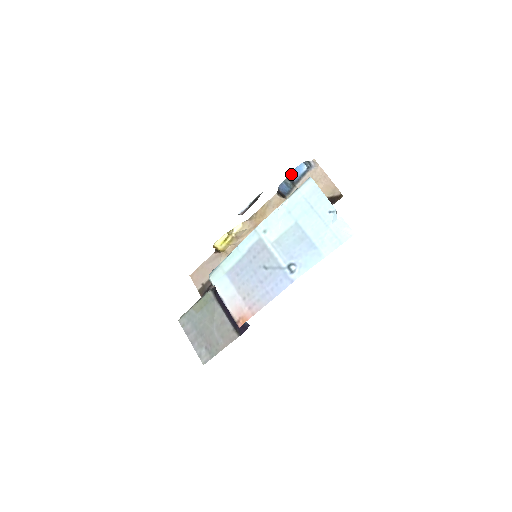
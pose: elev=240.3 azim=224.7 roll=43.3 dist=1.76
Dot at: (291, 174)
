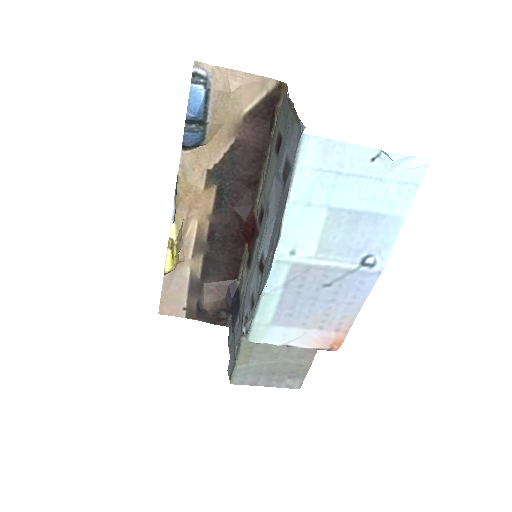
Dot at: (190, 115)
